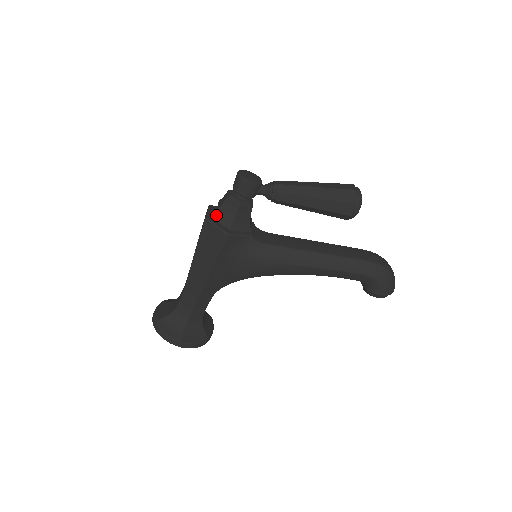
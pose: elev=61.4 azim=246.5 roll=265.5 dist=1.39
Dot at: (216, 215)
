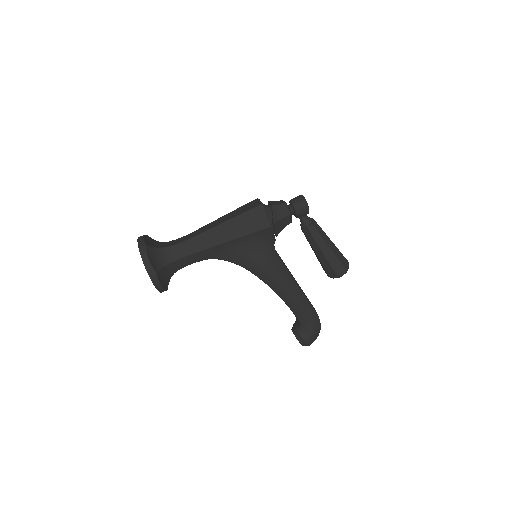
Dot at: (267, 208)
